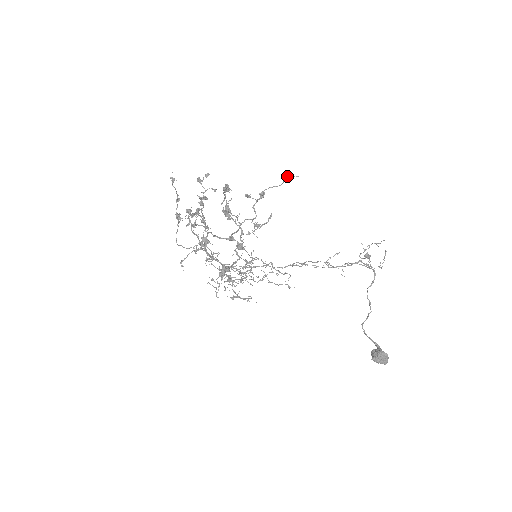
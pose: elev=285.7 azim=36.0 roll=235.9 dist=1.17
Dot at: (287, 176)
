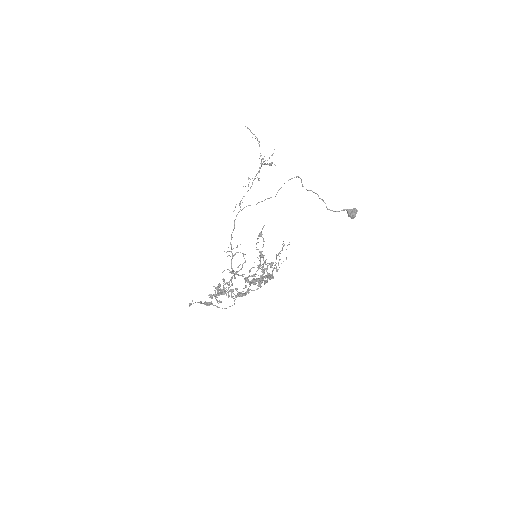
Dot at: (260, 233)
